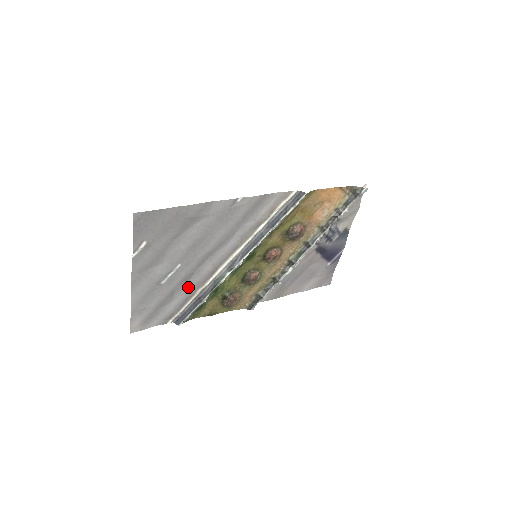
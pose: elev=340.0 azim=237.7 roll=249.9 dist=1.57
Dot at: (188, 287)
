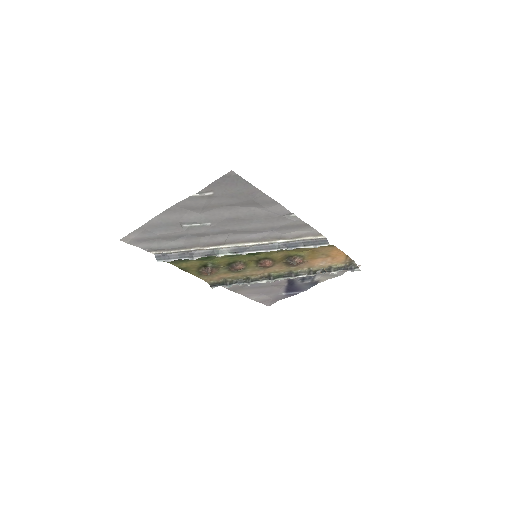
Dot at: (194, 241)
